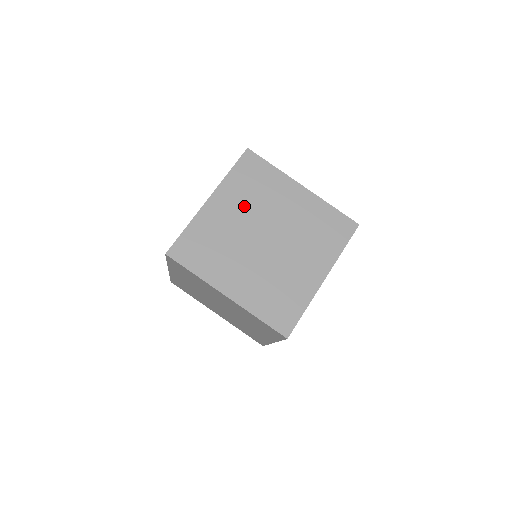
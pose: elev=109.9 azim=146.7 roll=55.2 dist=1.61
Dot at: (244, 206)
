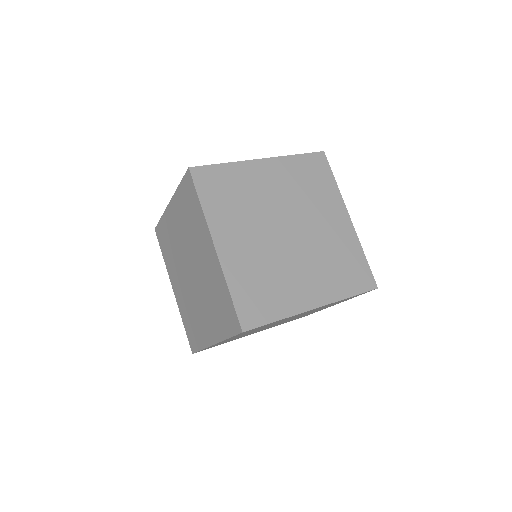
Dot at: (245, 222)
